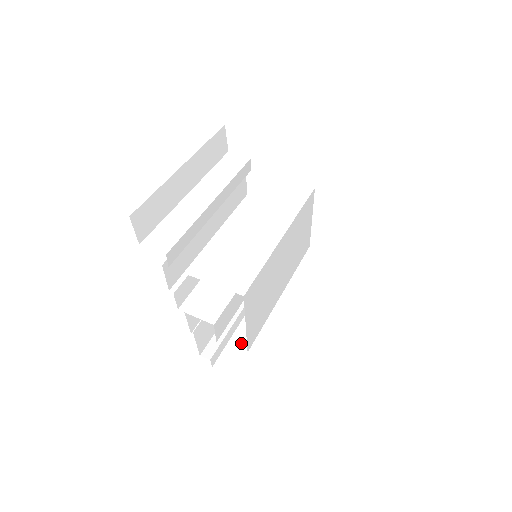
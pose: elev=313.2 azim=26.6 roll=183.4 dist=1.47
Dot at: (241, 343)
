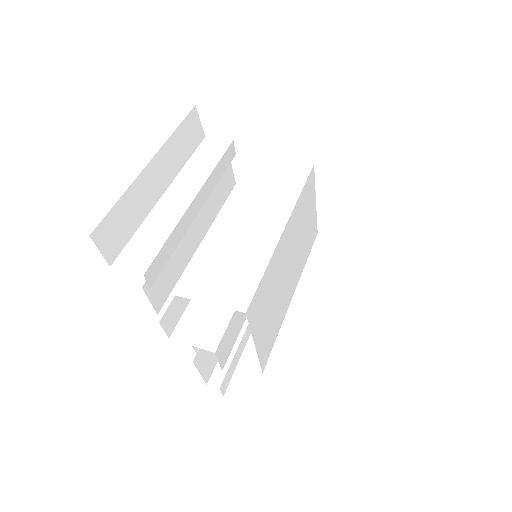
Dot at: (254, 361)
